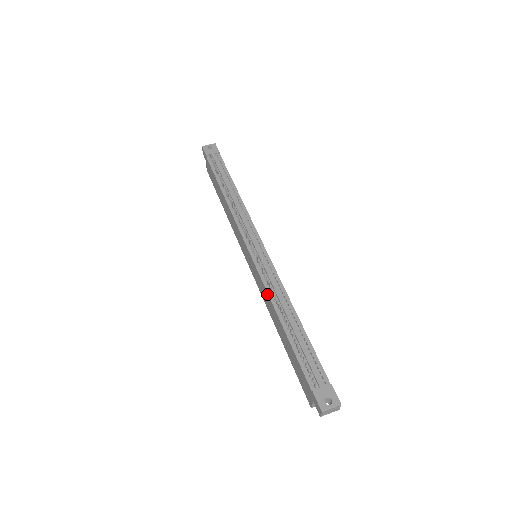
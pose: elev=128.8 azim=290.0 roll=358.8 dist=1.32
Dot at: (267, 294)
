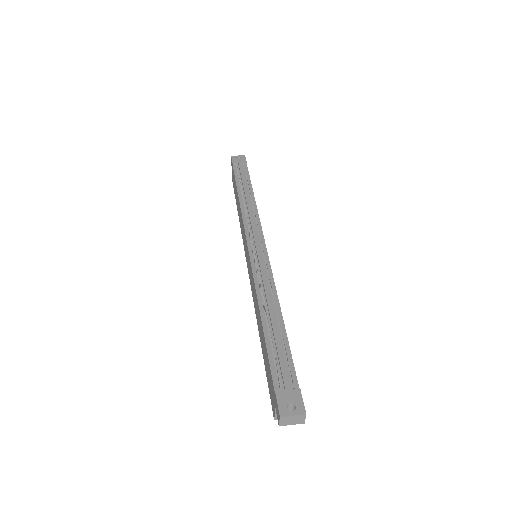
Dot at: (255, 289)
